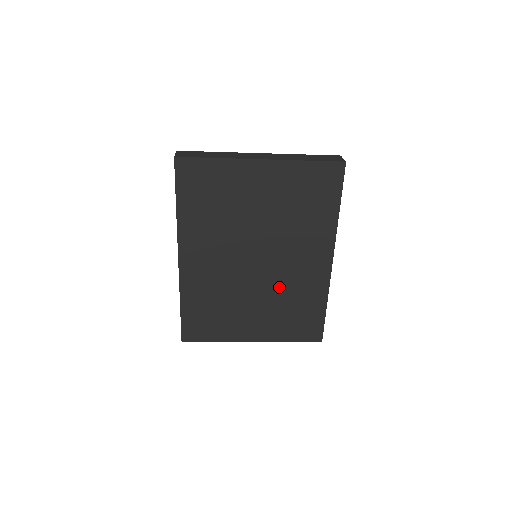
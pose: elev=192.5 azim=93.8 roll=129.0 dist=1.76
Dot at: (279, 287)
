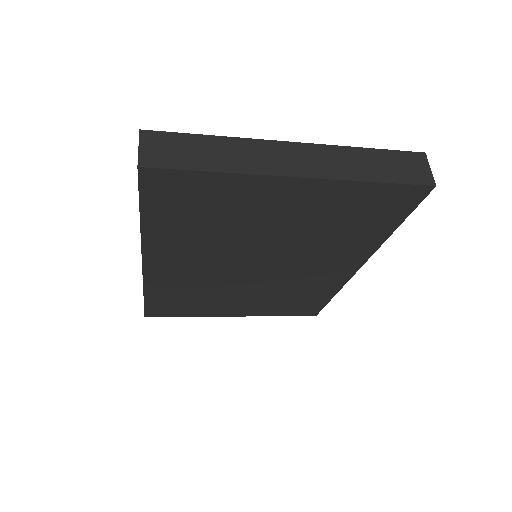
Dot at: (280, 285)
